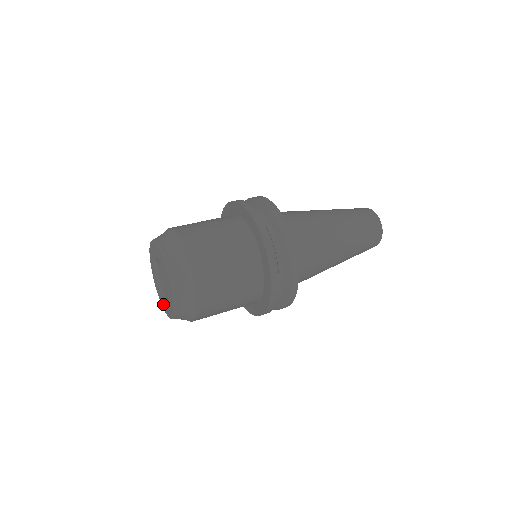
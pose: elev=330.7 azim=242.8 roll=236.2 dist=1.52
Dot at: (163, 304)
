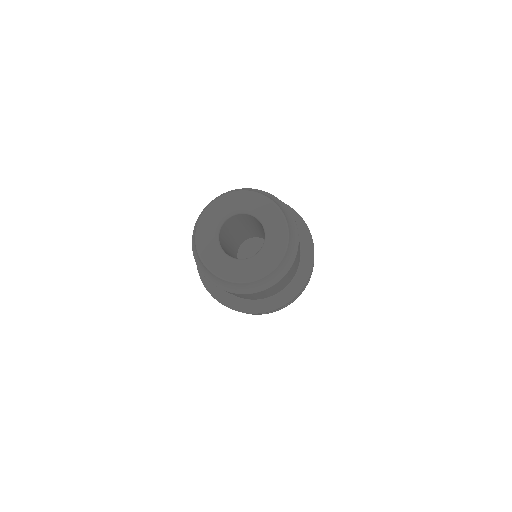
Dot at: (247, 272)
